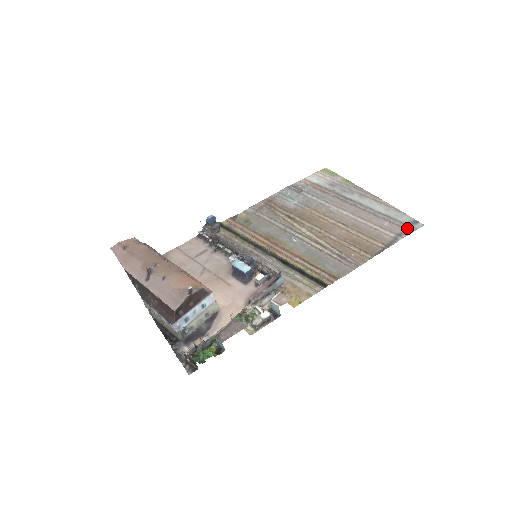
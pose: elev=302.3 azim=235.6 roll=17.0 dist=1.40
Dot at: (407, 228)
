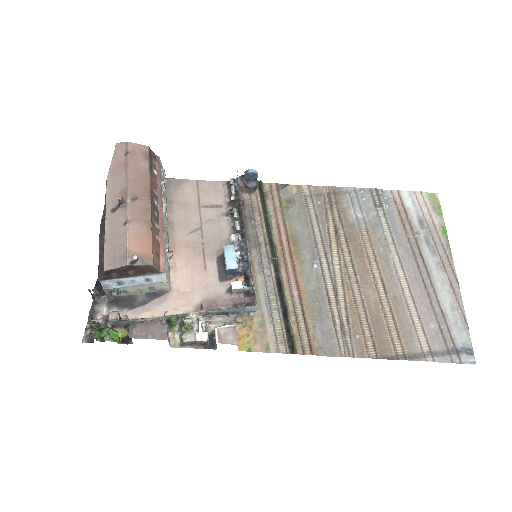
Dot at: (451, 352)
